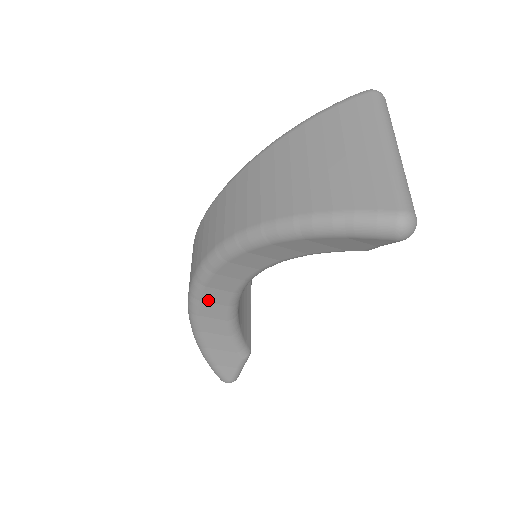
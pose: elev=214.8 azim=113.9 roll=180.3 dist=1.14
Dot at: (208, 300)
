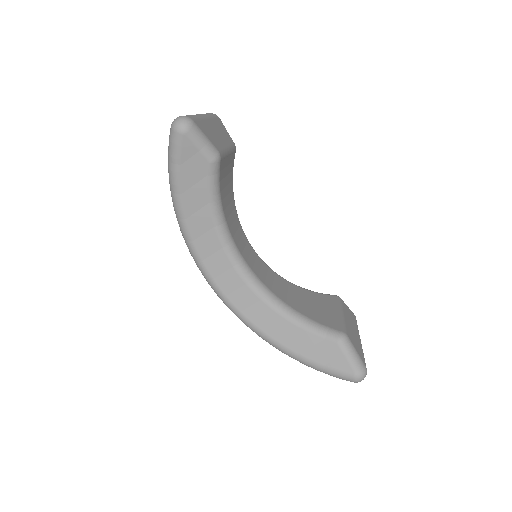
Dot at: (243, 307)
